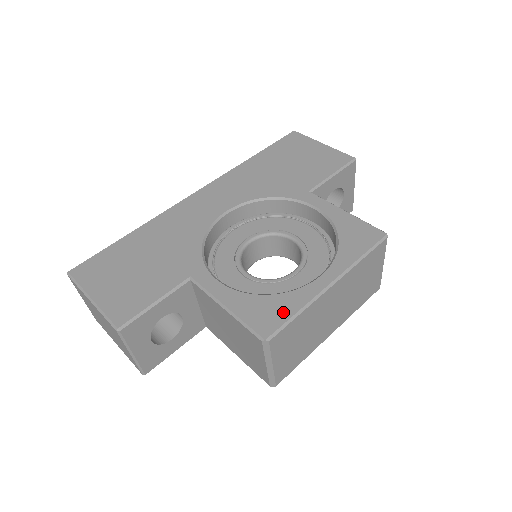
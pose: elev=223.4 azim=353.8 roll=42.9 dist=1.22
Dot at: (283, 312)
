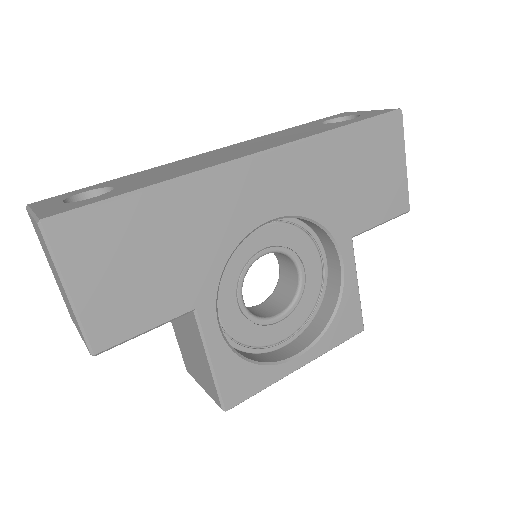
Dot at: (253, 387)
